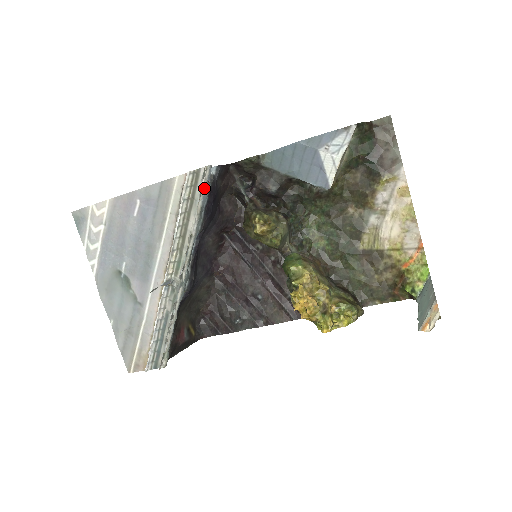
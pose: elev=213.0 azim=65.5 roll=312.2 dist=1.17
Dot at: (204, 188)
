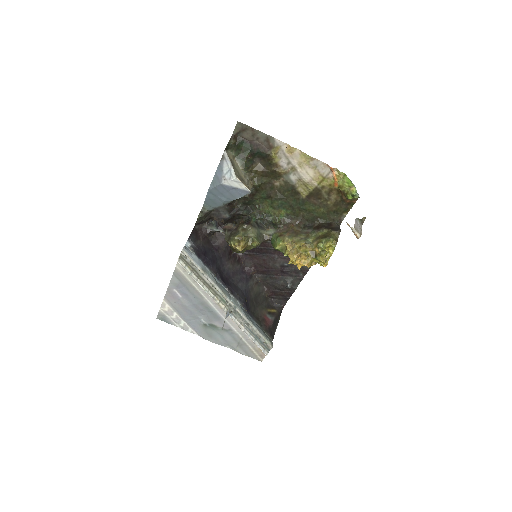
Dot at: (192, 260)
